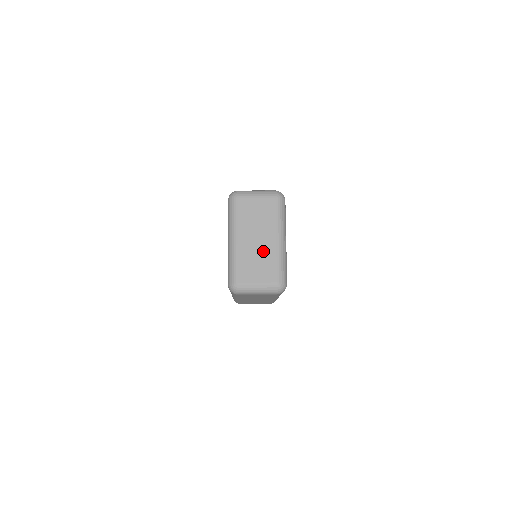
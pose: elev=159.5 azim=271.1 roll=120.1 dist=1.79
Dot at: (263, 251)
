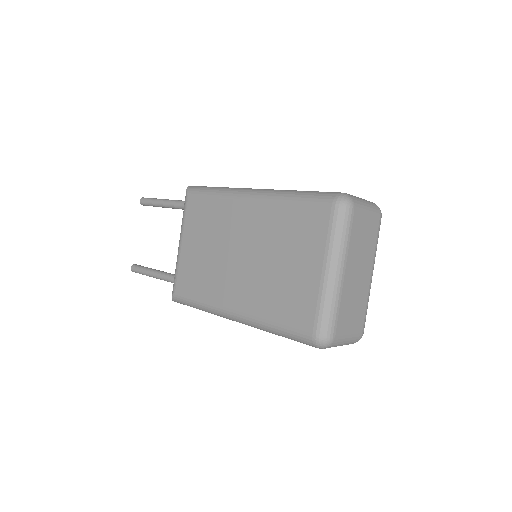
Dot at: (360, 291)
